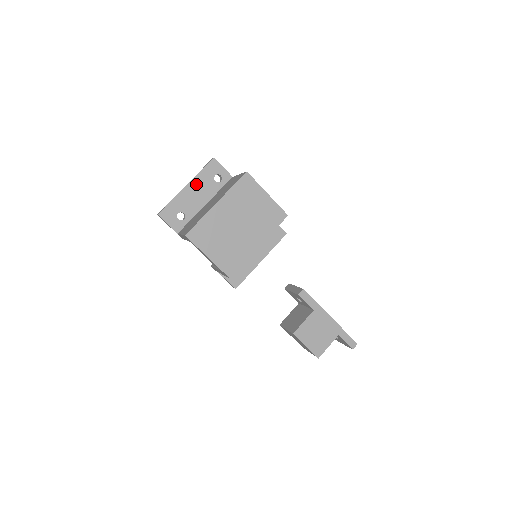
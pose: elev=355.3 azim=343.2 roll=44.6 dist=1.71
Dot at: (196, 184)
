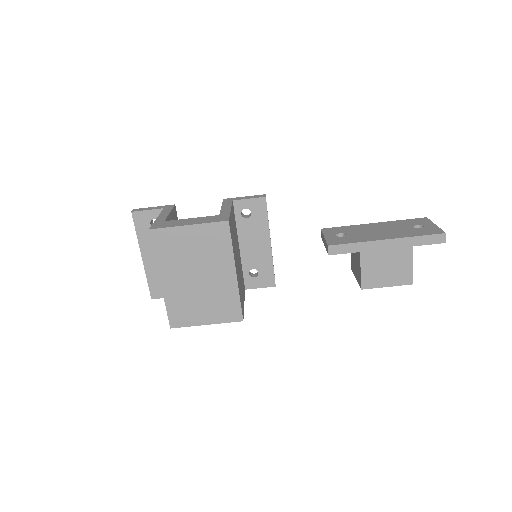
Dot at: (146, 248)
